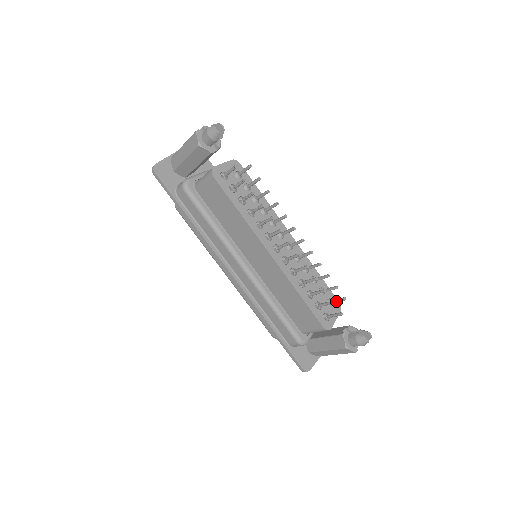
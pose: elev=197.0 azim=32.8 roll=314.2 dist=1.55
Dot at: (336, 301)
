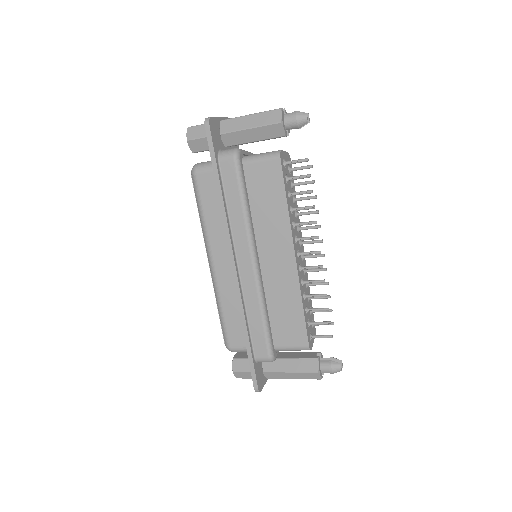
Dot at: occluded
